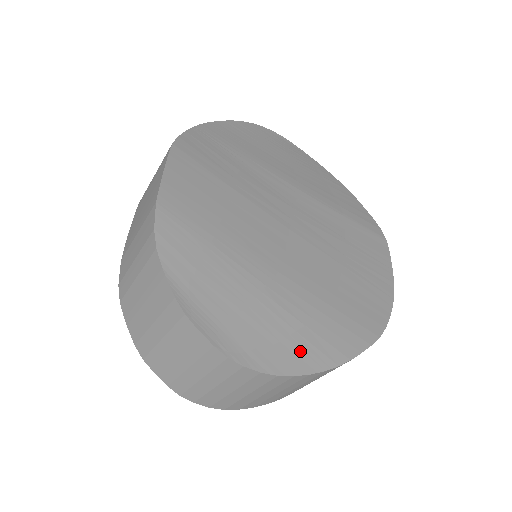
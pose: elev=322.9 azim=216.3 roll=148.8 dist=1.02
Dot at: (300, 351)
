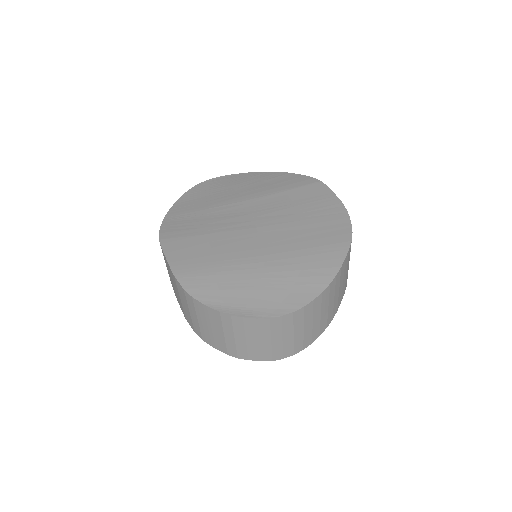
Dot at: (307, 285)
